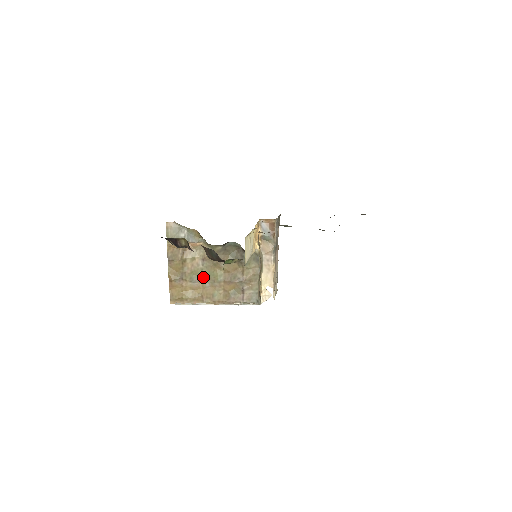
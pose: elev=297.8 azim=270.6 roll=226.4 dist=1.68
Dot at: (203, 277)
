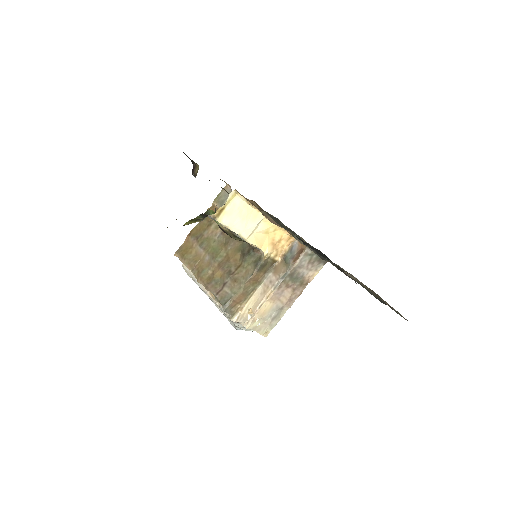
Dot at: (210, 248)
